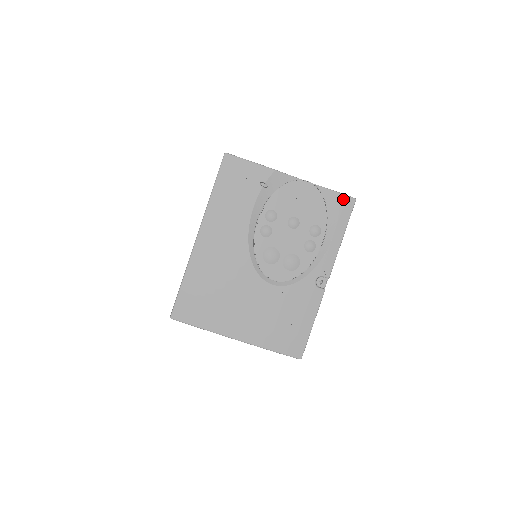
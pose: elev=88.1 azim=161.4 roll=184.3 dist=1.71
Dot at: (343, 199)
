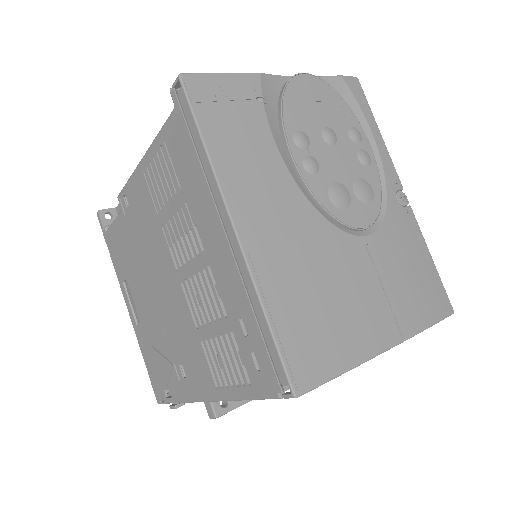
Dot at: (349, 82)
